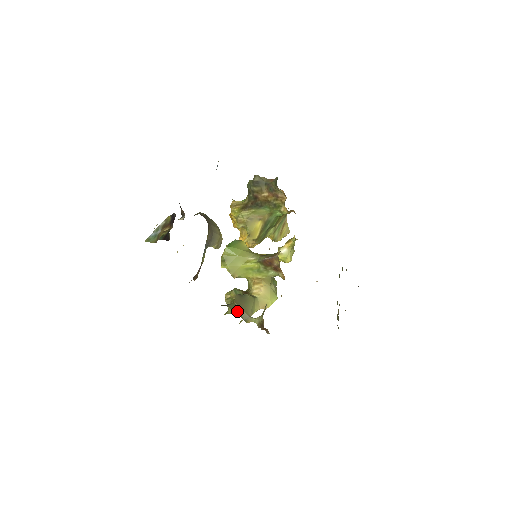
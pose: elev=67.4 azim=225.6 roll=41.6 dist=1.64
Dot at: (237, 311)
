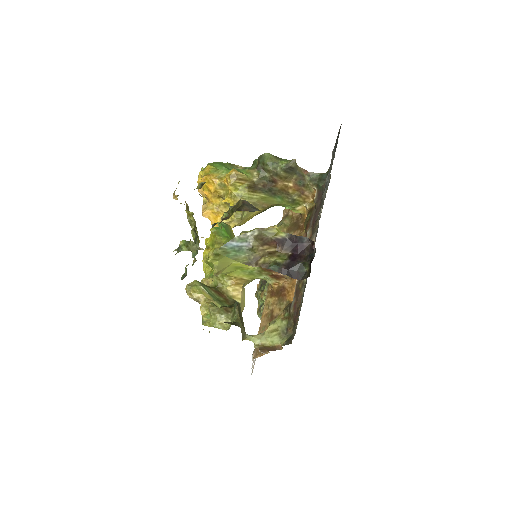
Dot at: (241, 330)
